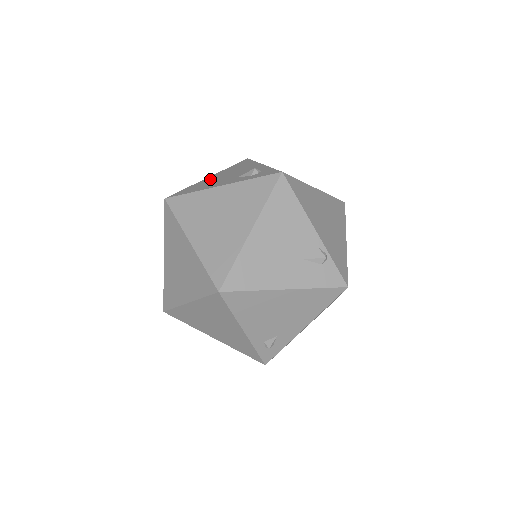
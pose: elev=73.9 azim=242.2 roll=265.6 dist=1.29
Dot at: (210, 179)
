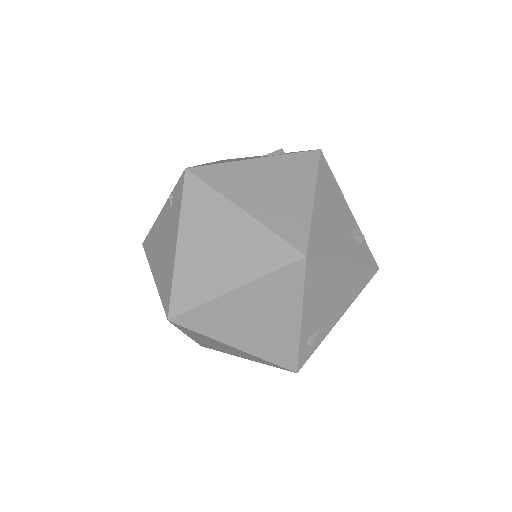
Dot at: (217, 162)
